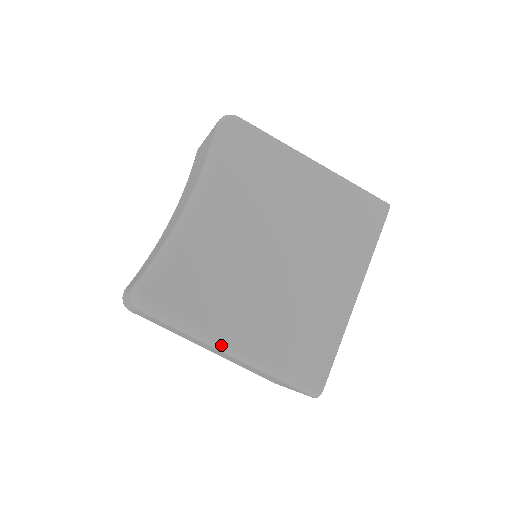
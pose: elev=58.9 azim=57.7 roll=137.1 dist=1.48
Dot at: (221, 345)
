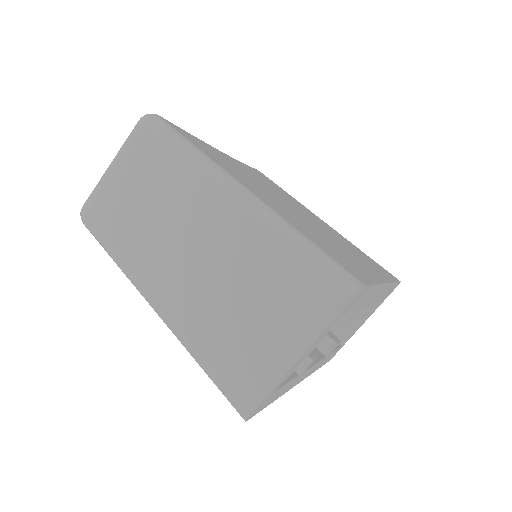
Dot at: (228, 178)
